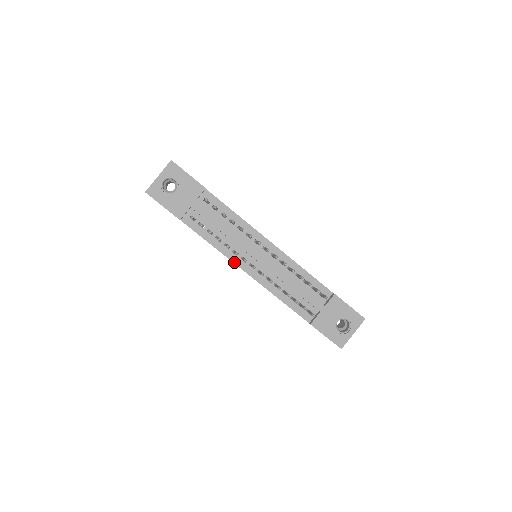
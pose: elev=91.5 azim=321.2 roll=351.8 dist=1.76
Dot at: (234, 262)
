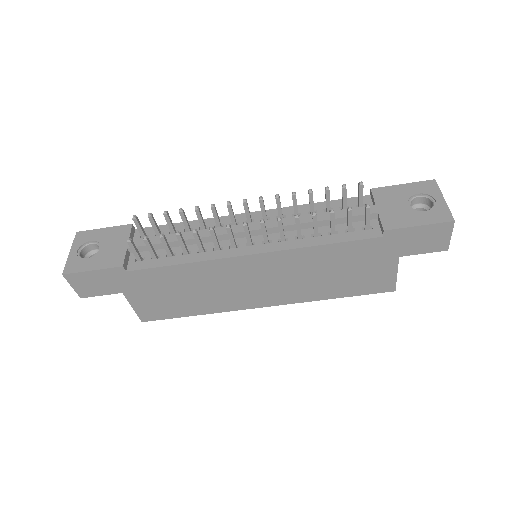
Dot at: (225, 257)
